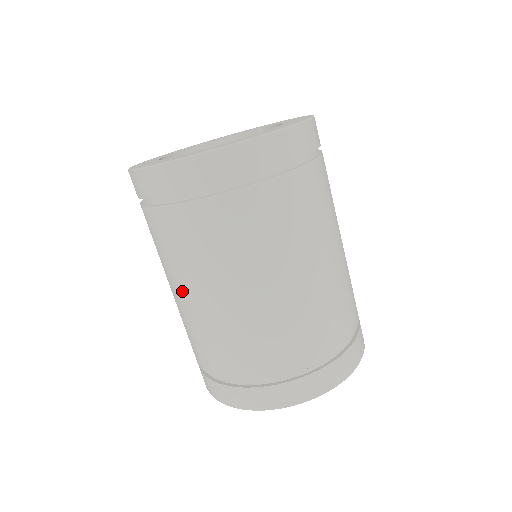
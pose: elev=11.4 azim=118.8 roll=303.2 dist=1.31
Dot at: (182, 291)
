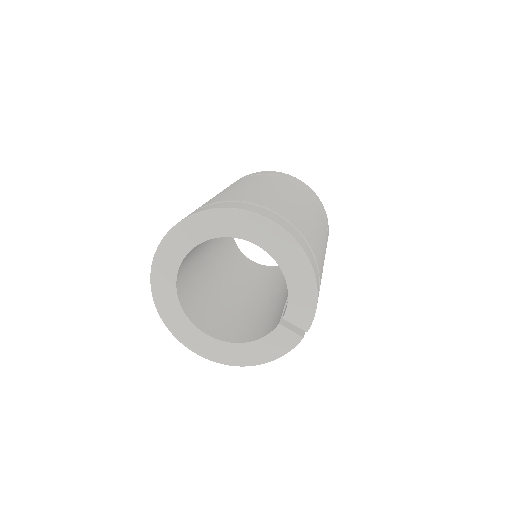
Dot at: occluded
